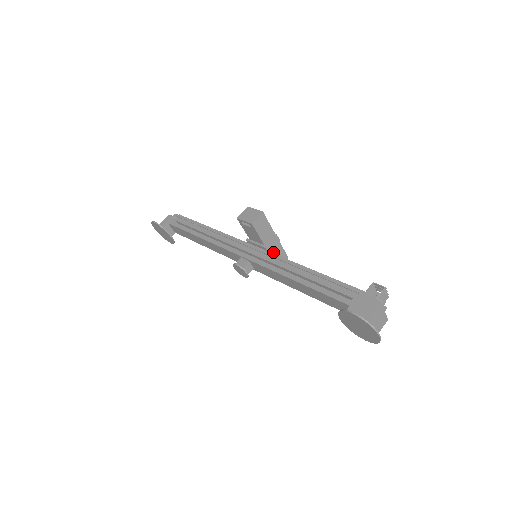
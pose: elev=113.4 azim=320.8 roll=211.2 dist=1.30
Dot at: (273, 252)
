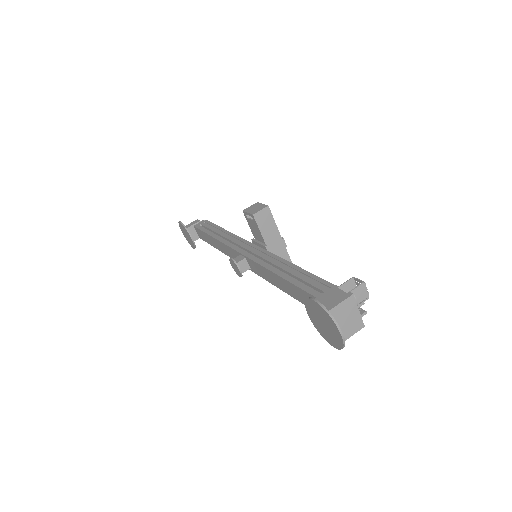
Dot at: occluded
